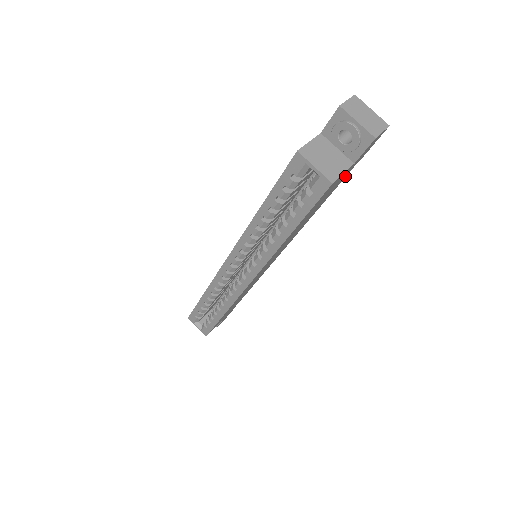
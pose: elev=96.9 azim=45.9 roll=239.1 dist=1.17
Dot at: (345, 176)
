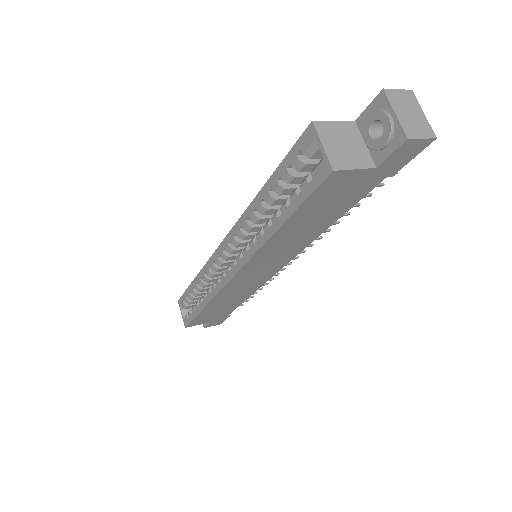
Dot at: (369, 188)
